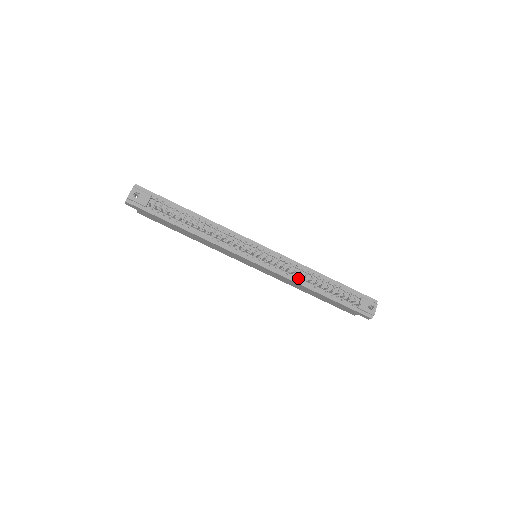
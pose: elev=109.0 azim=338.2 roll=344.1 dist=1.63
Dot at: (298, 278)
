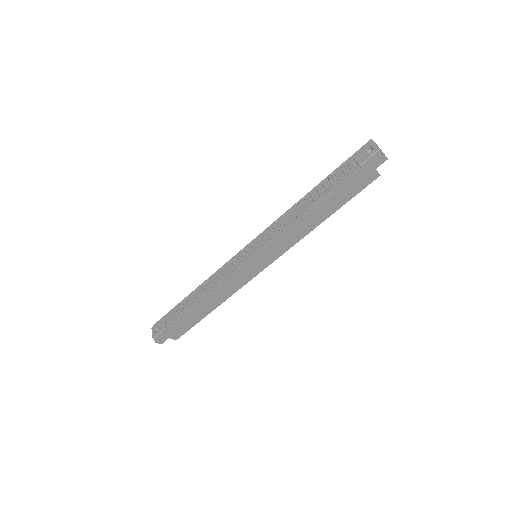
Dot at: (291, 223)
